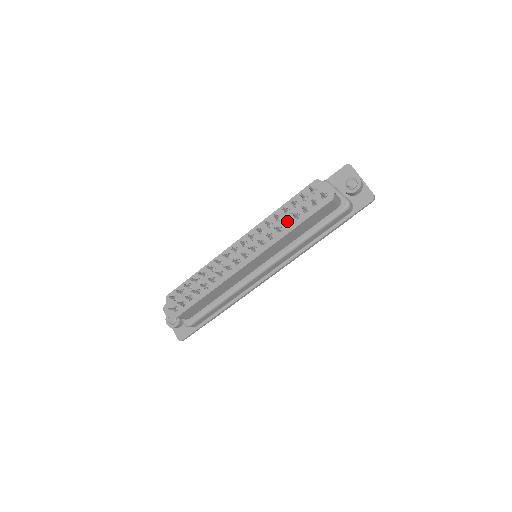
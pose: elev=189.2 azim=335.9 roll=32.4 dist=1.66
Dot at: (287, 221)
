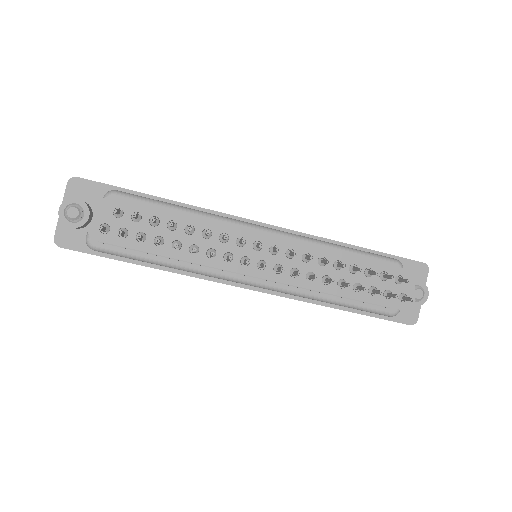
Dot at: occluded
